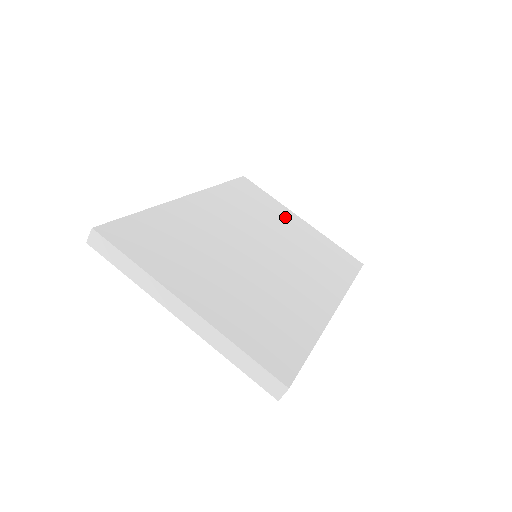
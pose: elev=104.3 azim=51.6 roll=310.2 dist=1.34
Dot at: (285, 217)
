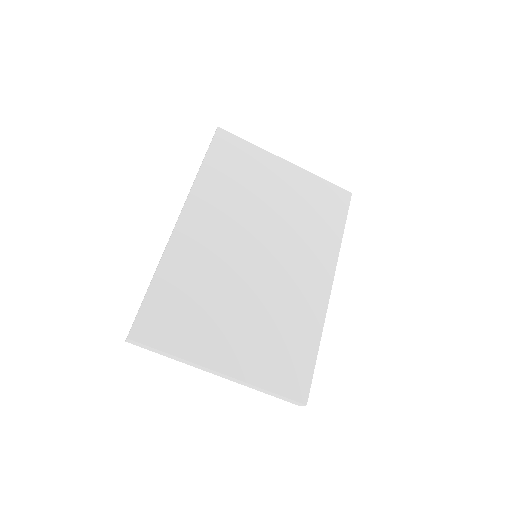
Dot at: (271, 173)
